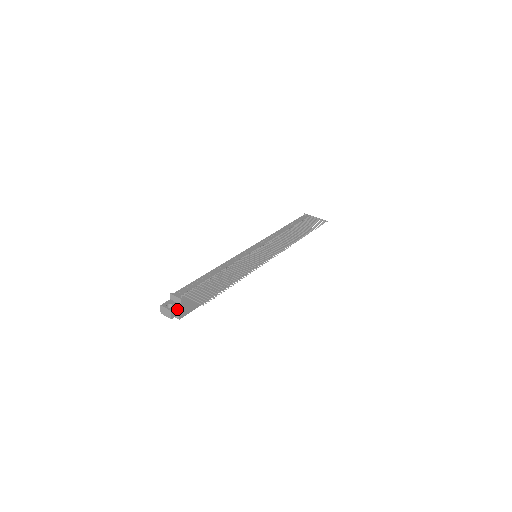
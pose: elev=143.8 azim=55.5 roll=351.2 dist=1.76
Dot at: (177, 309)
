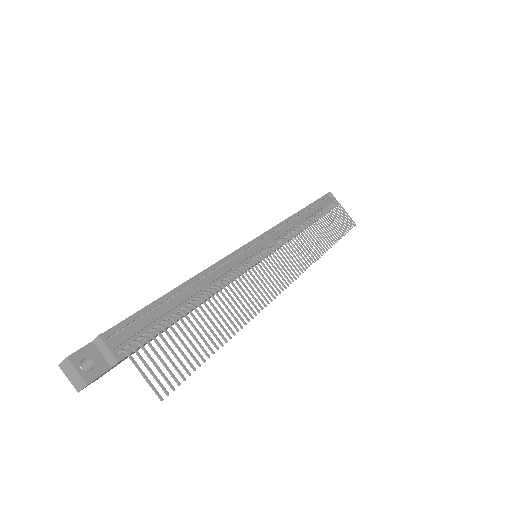
Dot at: (100, 375)
